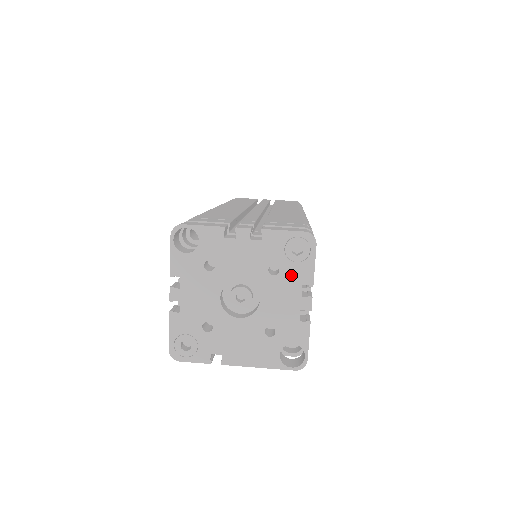
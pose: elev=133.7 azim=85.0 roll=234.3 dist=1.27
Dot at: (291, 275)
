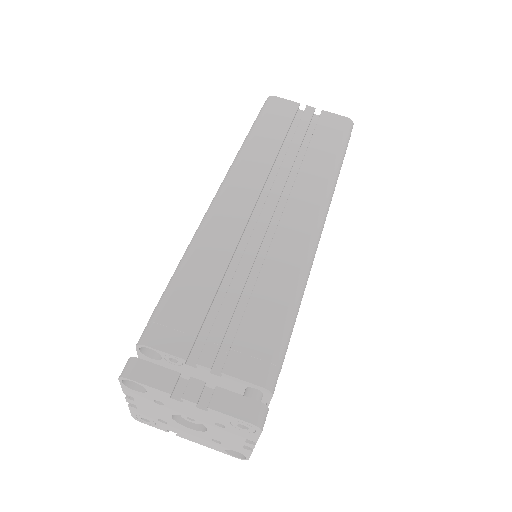
Dot at: (236, 432)
